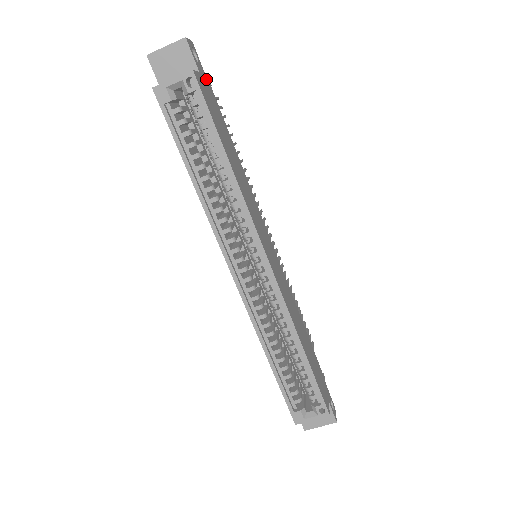
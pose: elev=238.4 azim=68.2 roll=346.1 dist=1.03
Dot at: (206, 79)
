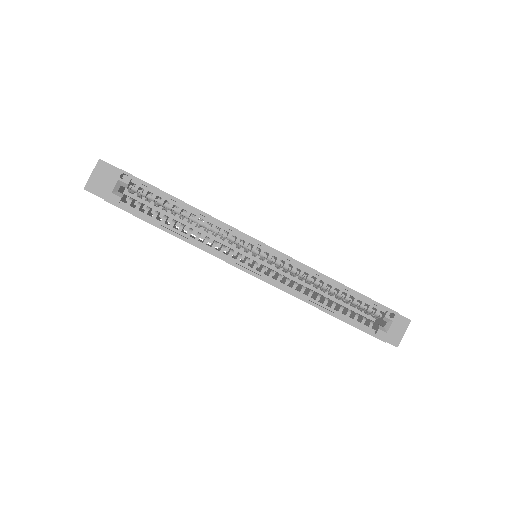
Dot at: occluded
